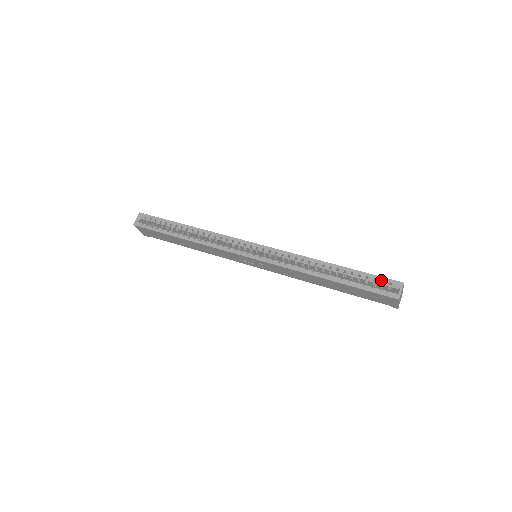
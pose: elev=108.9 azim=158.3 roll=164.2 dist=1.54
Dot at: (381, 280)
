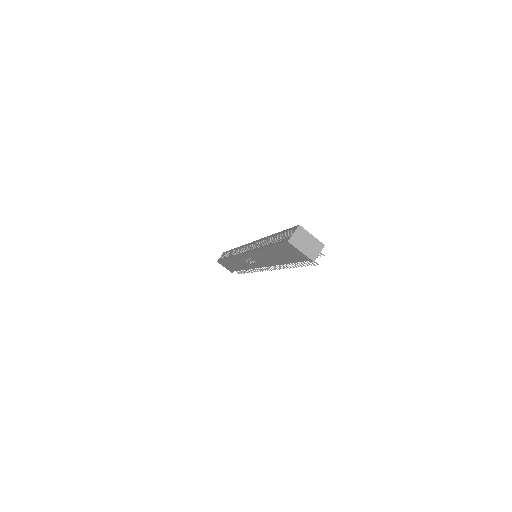
Dot at: (288, 231)
